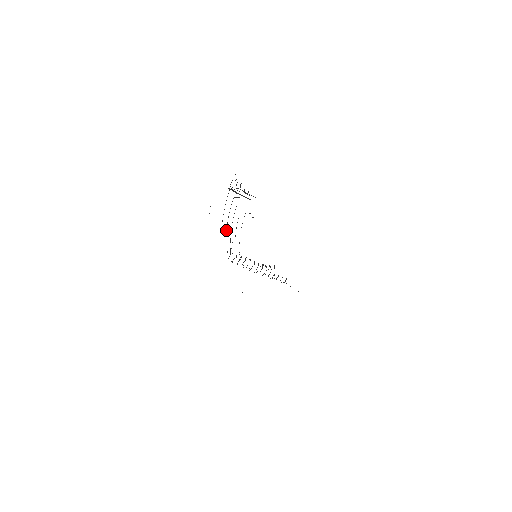
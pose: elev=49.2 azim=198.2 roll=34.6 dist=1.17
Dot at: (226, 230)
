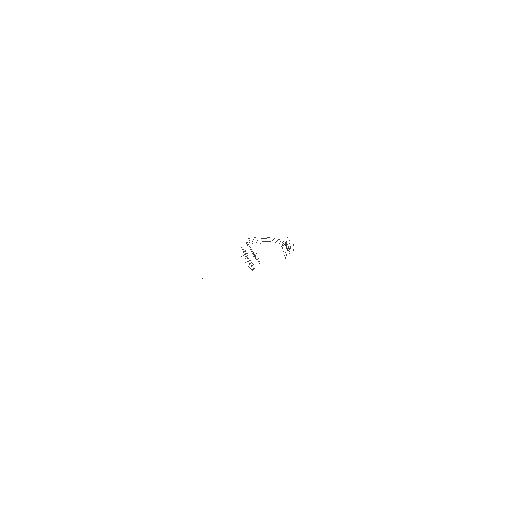
Dot at: (261, 238)
